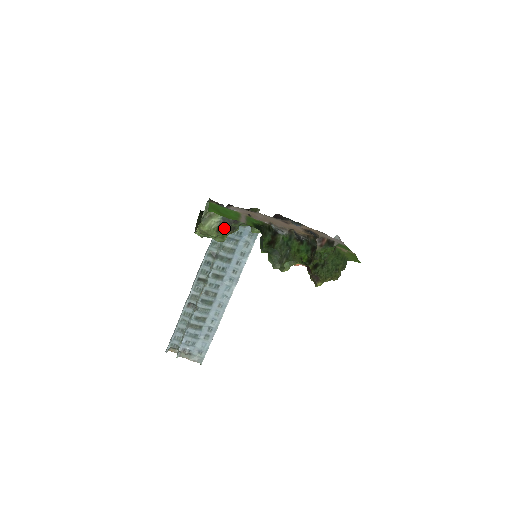
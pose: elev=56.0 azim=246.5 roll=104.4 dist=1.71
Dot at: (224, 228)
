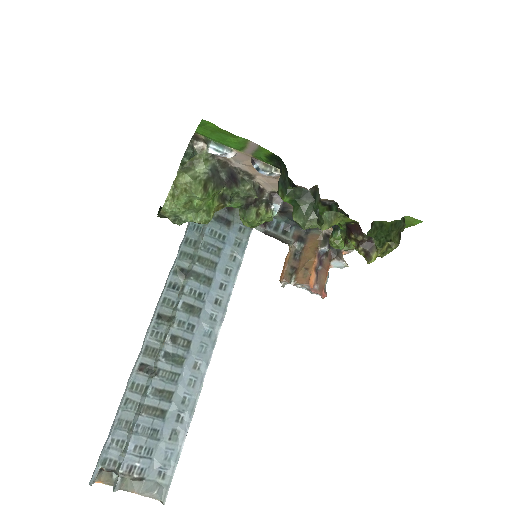
Dot at: (213, 188)
